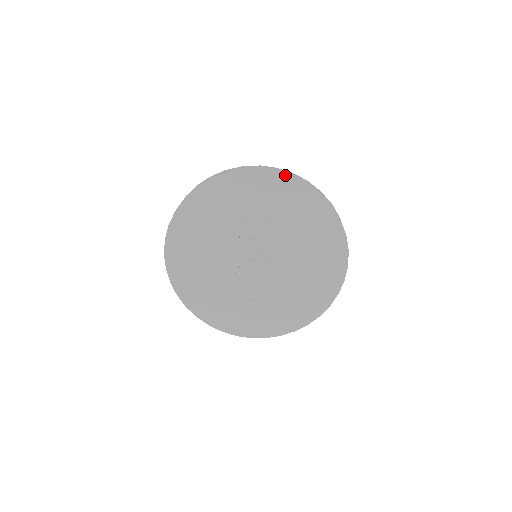
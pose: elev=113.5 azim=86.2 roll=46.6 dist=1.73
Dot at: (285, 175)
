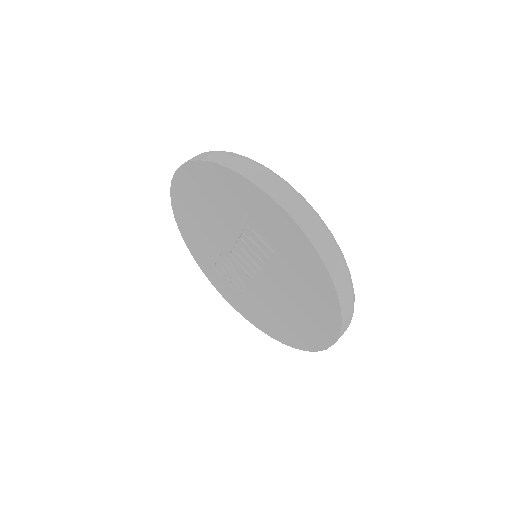
Dot at: (308, 241)
